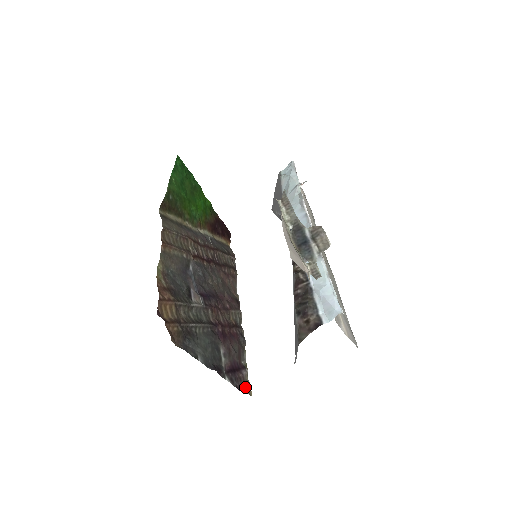
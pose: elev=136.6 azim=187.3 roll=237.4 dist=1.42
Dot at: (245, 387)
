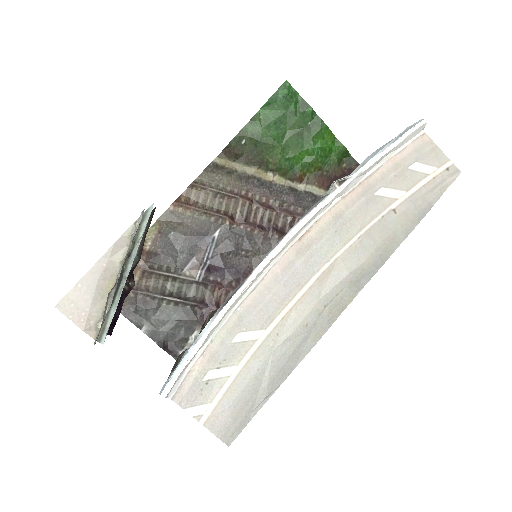
Dot at: occluded
